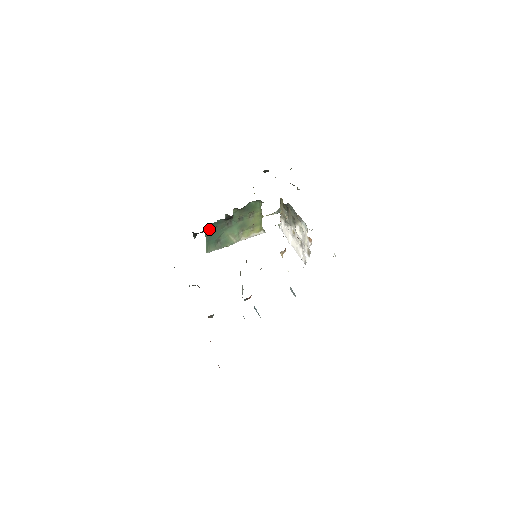
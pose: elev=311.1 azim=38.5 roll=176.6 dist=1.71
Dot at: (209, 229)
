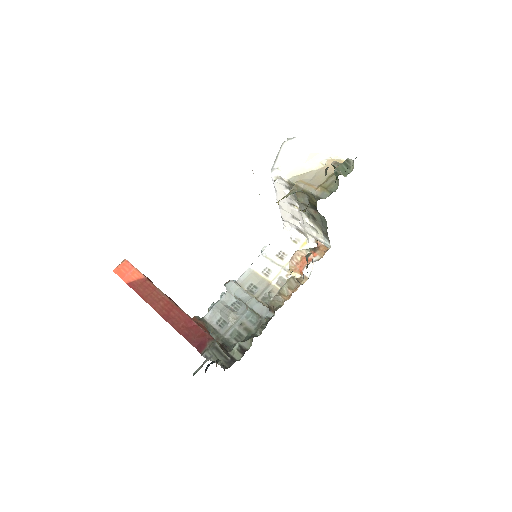
Dot at: occluded
